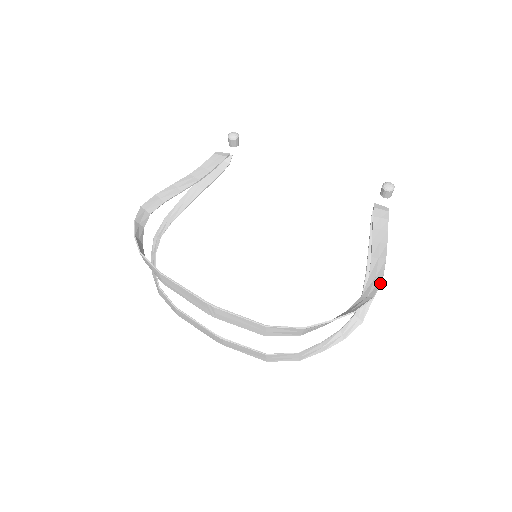
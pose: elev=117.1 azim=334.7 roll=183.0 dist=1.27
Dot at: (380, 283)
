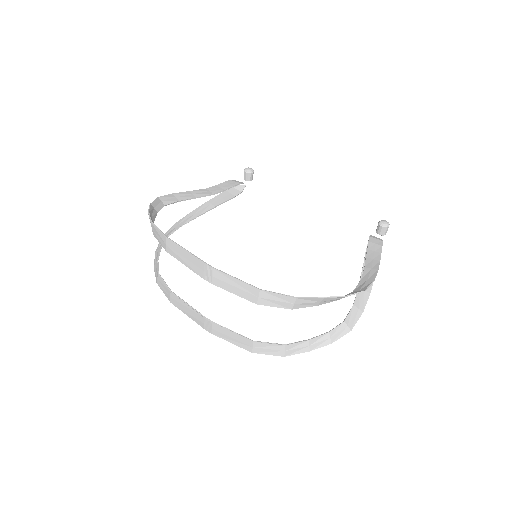
Dot at: (371, 283)
